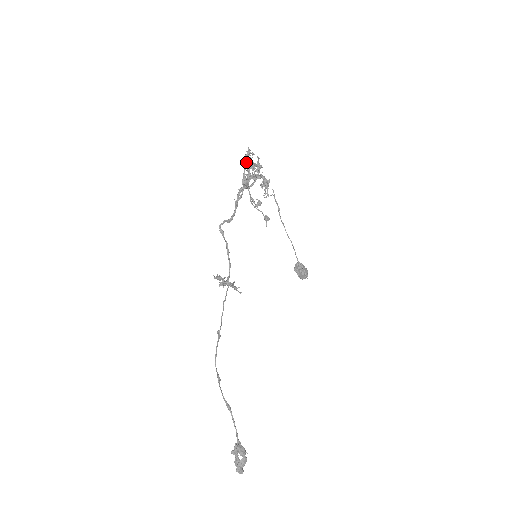
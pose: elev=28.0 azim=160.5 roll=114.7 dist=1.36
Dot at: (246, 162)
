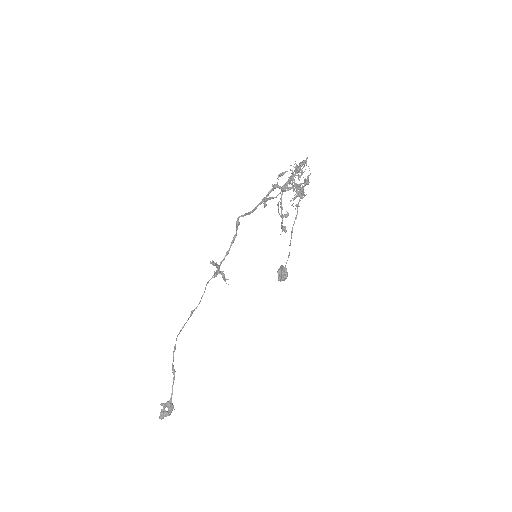
Dot at: (297, 172)
